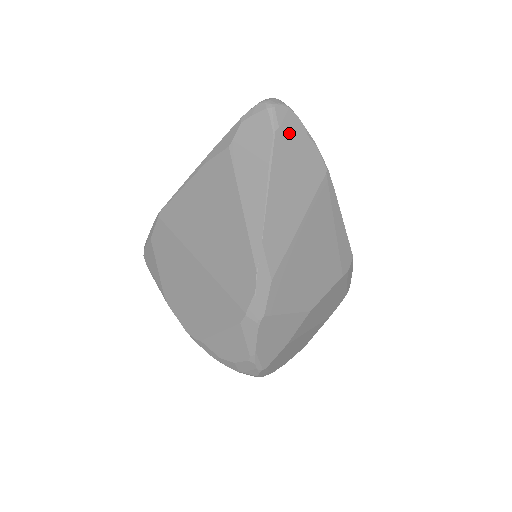
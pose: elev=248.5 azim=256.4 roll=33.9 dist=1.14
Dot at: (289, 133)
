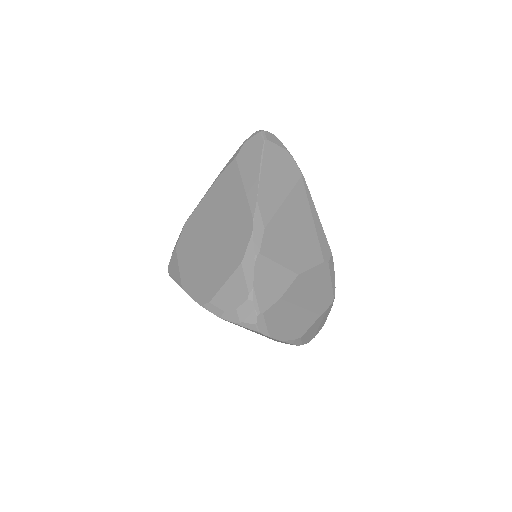
Dot at: (274, 145)
